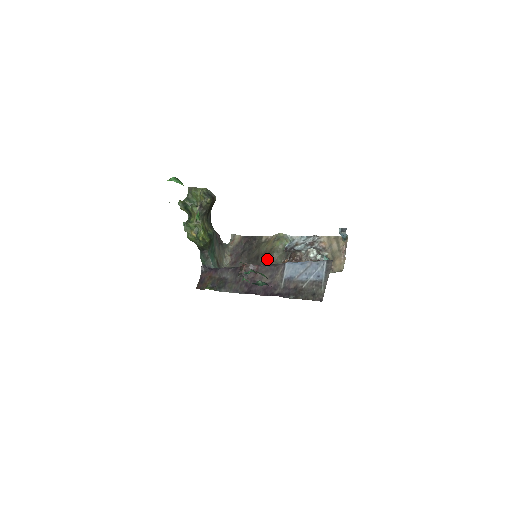
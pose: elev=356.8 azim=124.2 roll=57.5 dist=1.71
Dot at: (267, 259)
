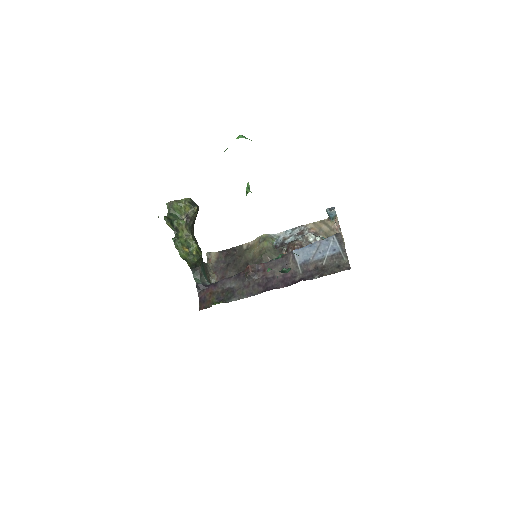
Dot at: (260, 261)
